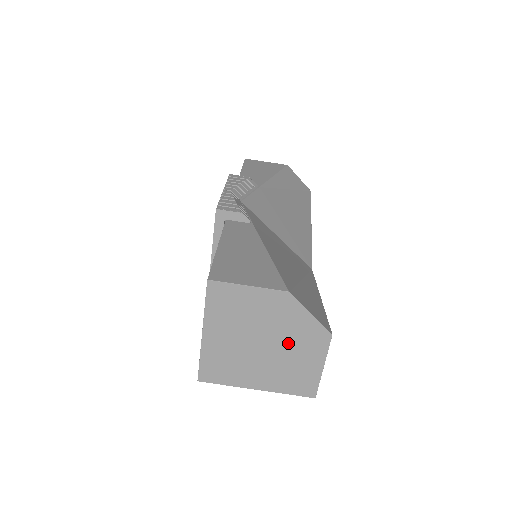
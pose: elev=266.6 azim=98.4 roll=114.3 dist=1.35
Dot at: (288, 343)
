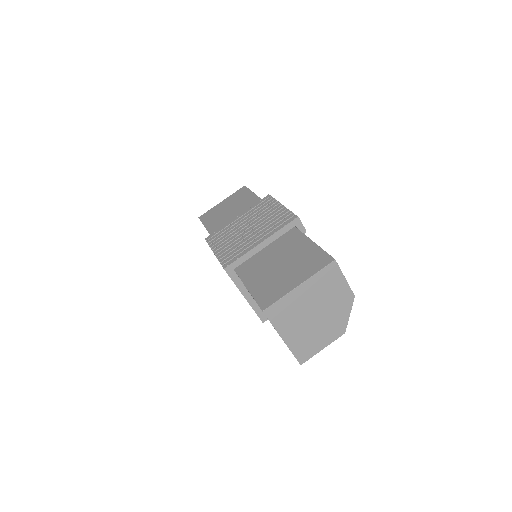
Dot at: (326, 323)
